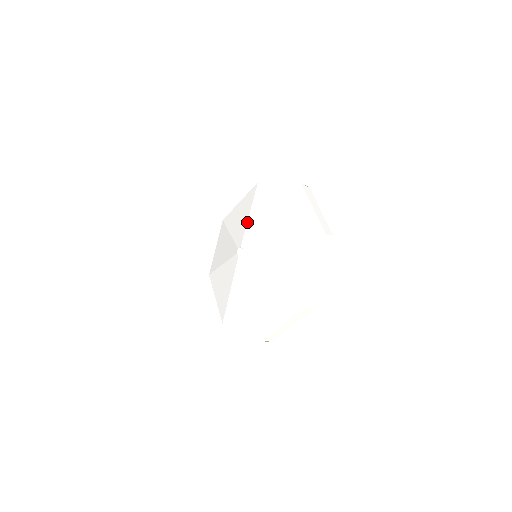
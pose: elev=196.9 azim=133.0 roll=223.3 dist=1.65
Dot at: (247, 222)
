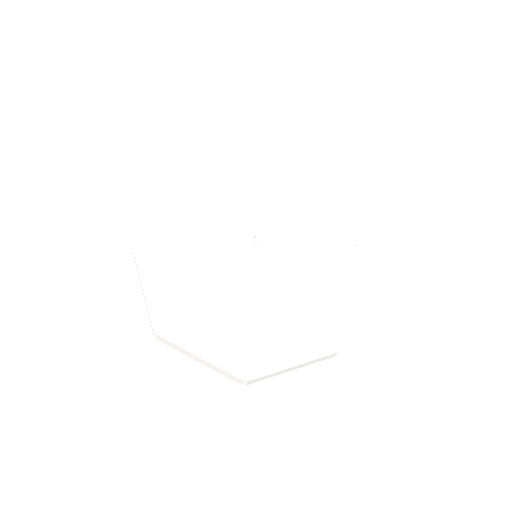
Dot at: (261, 206)
